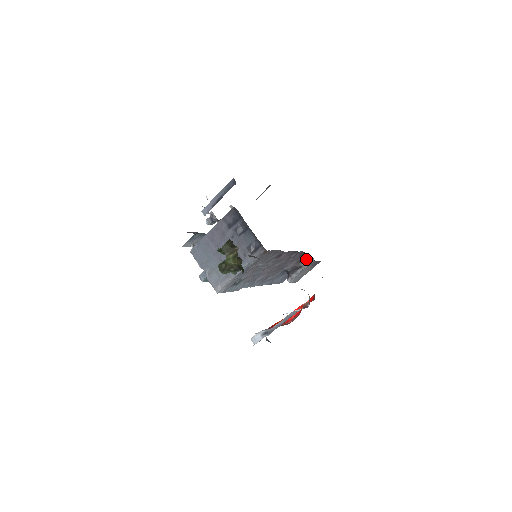
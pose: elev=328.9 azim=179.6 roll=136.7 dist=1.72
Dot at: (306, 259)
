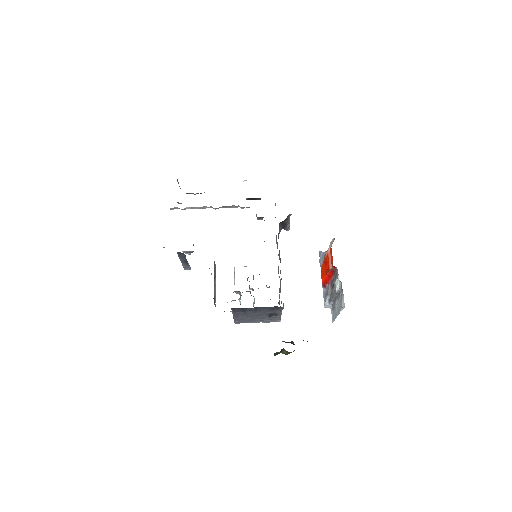
Dot at: (285, 219)
